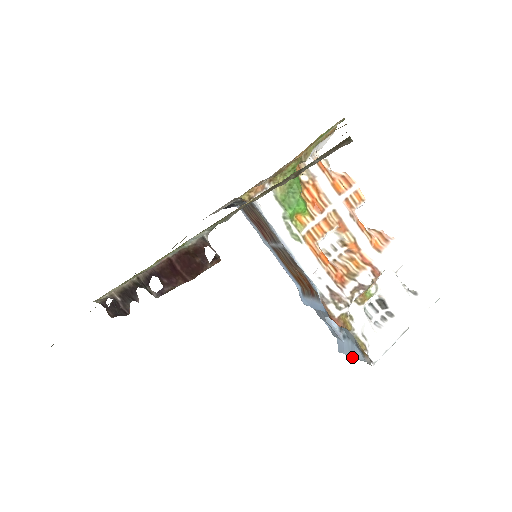
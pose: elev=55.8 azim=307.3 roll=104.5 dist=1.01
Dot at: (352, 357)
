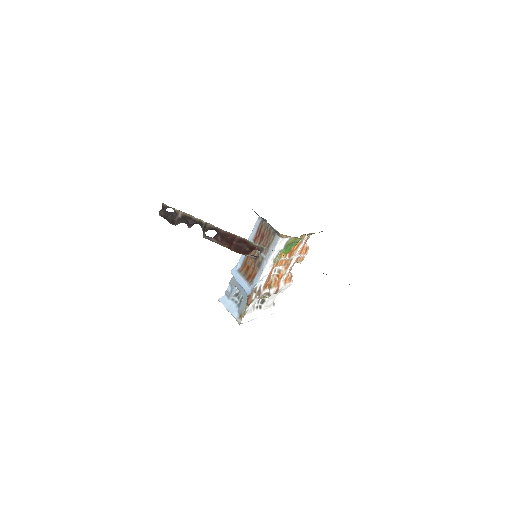
Dot at: (228, 311)
